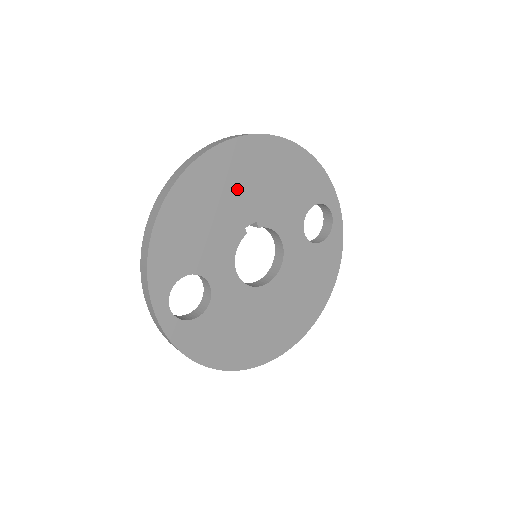
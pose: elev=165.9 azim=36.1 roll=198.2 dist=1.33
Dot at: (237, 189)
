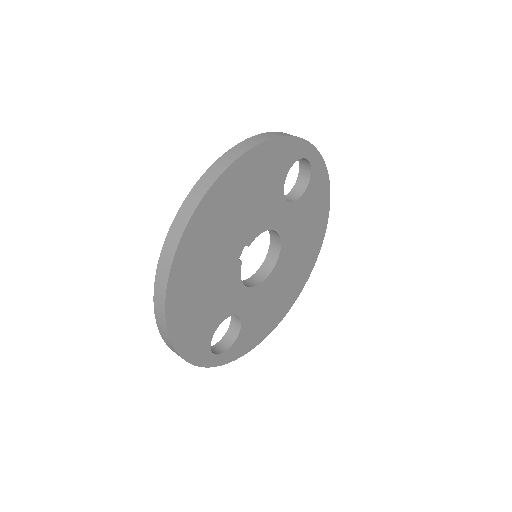
Dot at: (215, 249)
